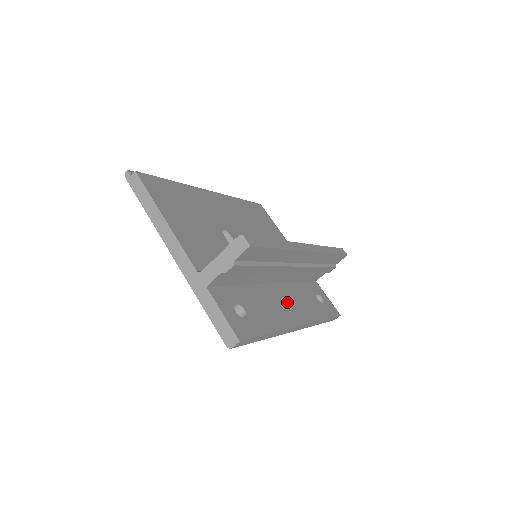
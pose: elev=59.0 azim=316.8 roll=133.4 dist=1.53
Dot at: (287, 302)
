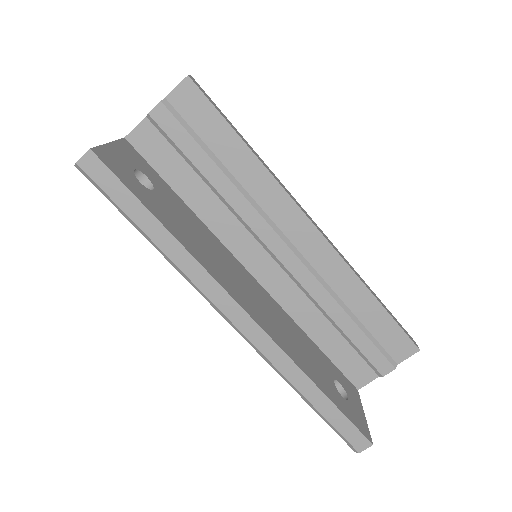
Dot at: (253, 295)
